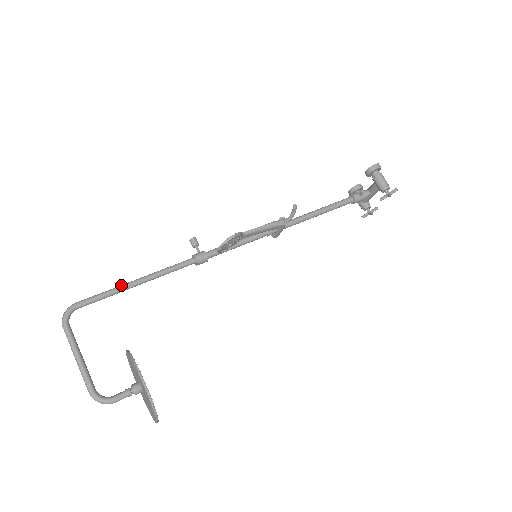
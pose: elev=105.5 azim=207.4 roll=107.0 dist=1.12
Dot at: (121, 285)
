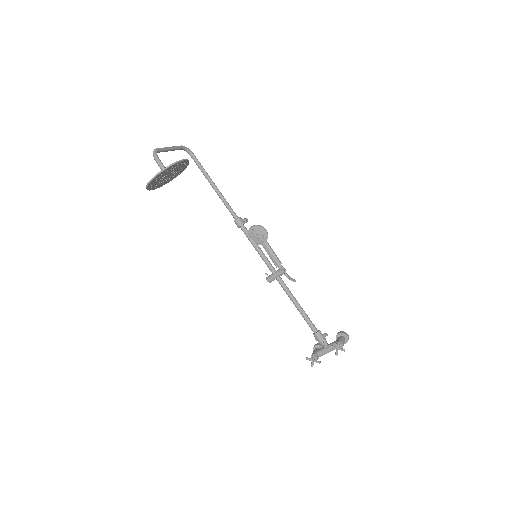
Dot at: occluded
